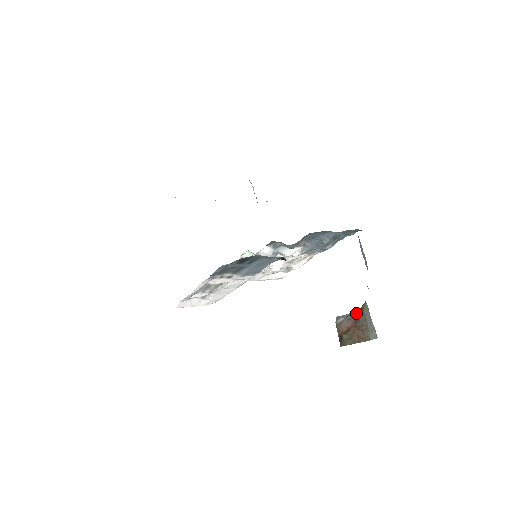
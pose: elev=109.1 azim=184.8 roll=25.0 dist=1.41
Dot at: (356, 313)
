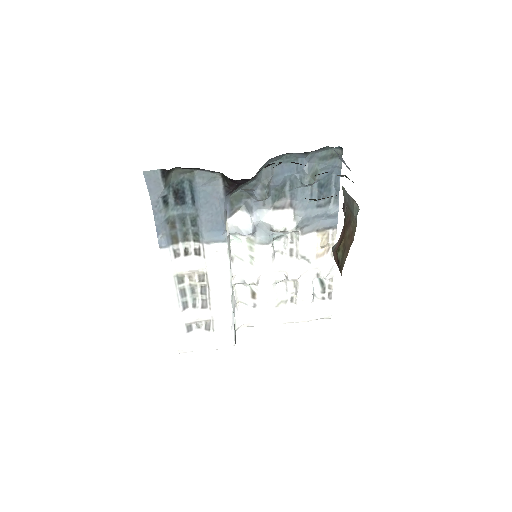
Dot at: occluded
